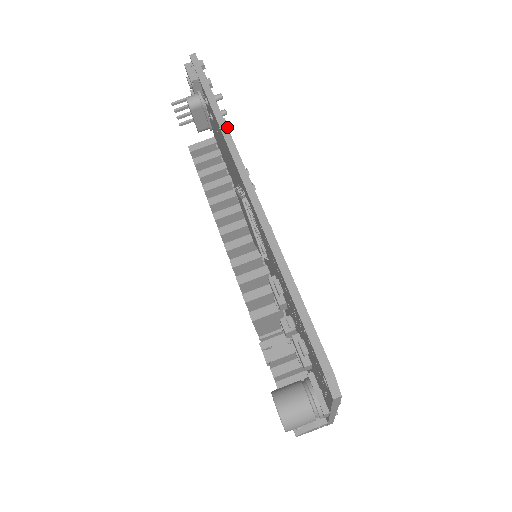
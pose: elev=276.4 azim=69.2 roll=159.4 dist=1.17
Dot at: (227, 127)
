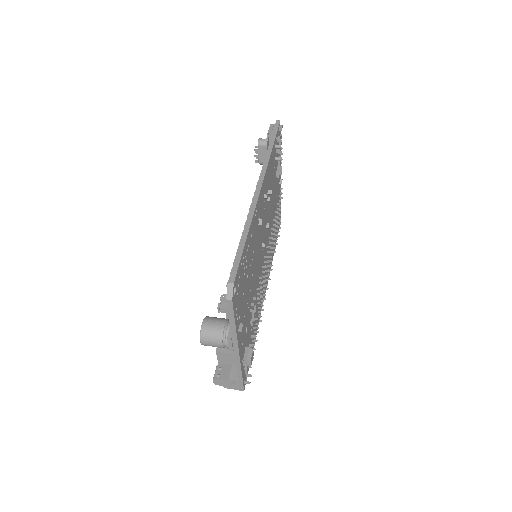
Dot at: (269, 158)
